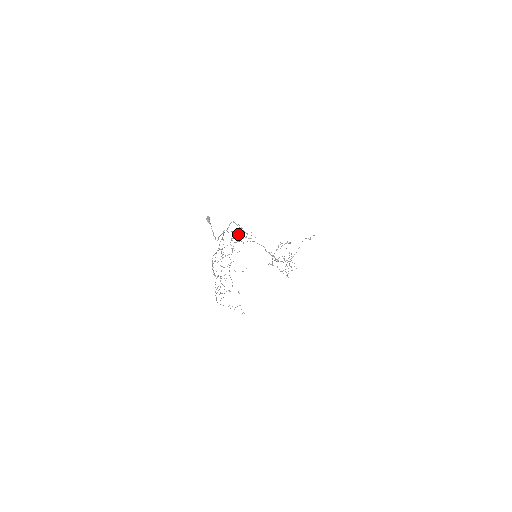
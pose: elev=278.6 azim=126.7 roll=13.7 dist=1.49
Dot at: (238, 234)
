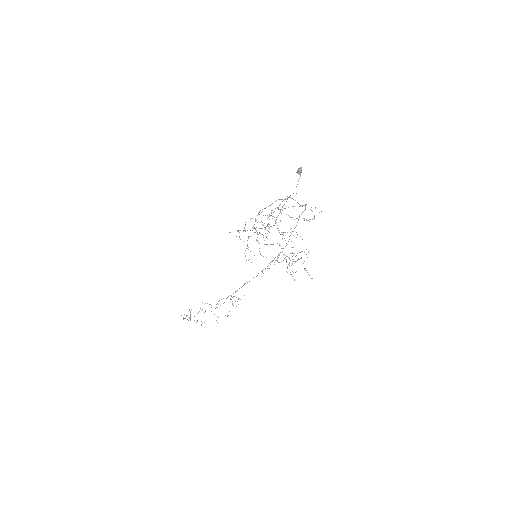
Dot at: (306, 204)
